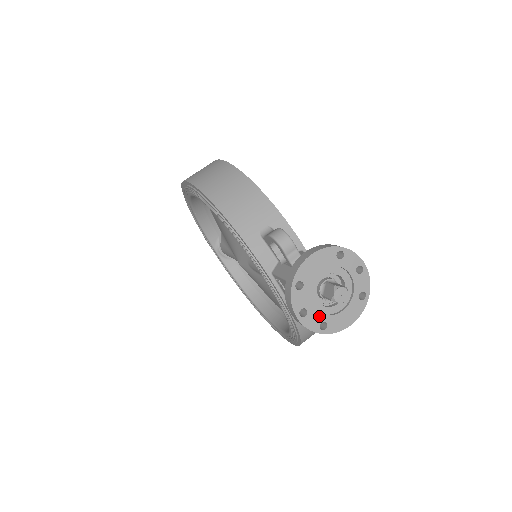
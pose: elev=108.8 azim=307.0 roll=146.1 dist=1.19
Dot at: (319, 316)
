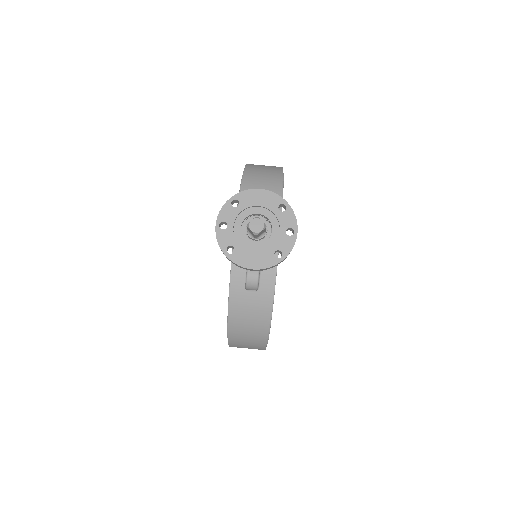
Dot at: (233, 239)
